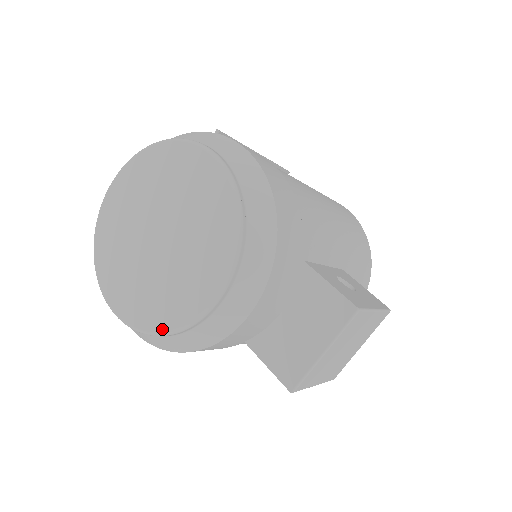
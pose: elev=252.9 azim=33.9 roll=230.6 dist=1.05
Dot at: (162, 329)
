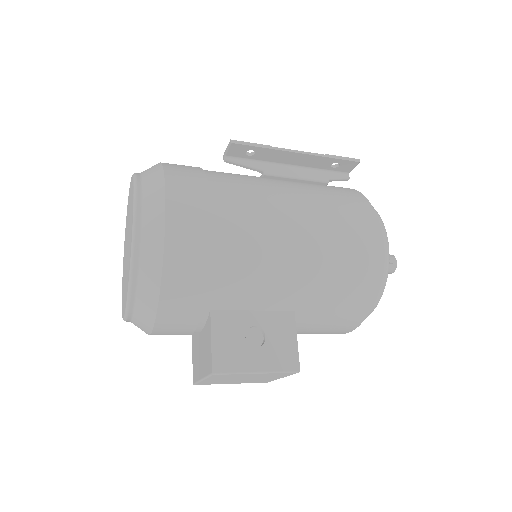
Dot at: occluded
